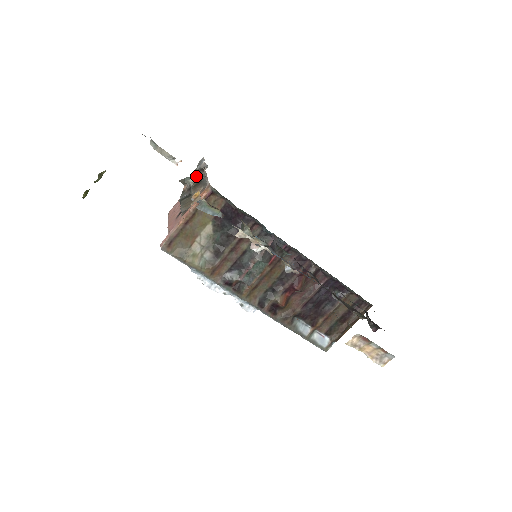
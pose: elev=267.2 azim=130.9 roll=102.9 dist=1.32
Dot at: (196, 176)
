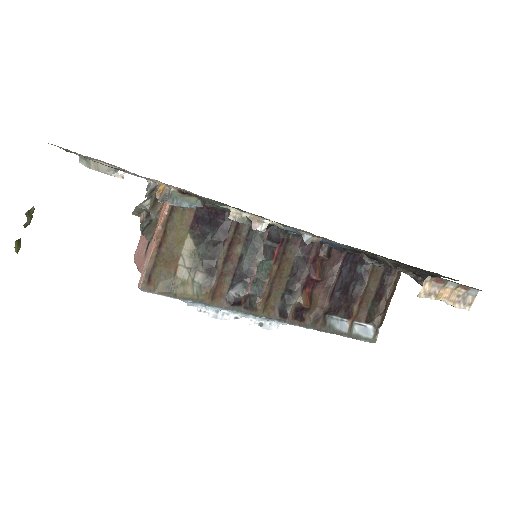
Dot at: (150, 197)
